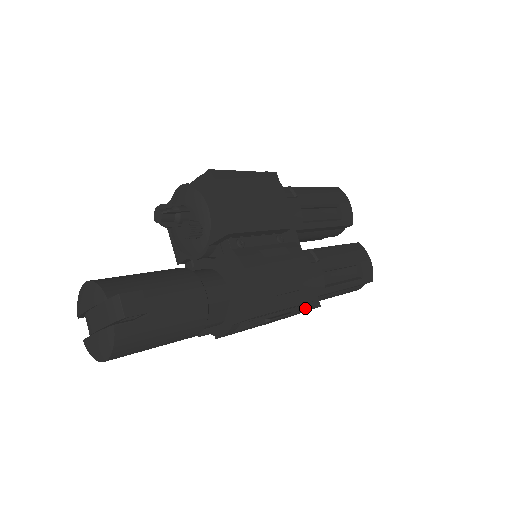
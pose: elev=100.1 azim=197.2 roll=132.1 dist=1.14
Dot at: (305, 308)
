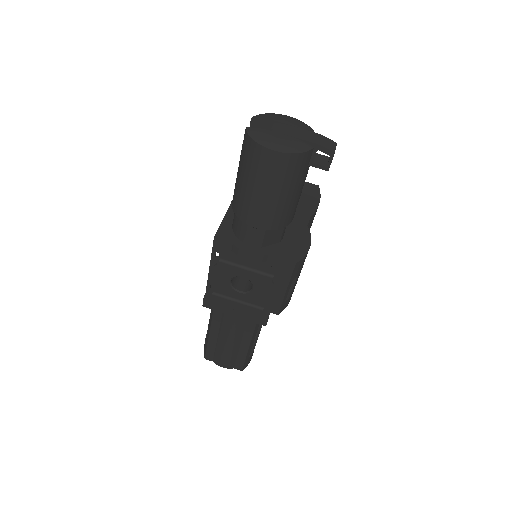
Dot at: (265, 313)
